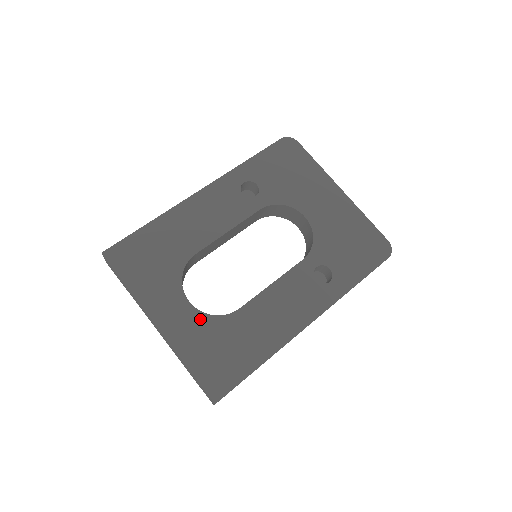
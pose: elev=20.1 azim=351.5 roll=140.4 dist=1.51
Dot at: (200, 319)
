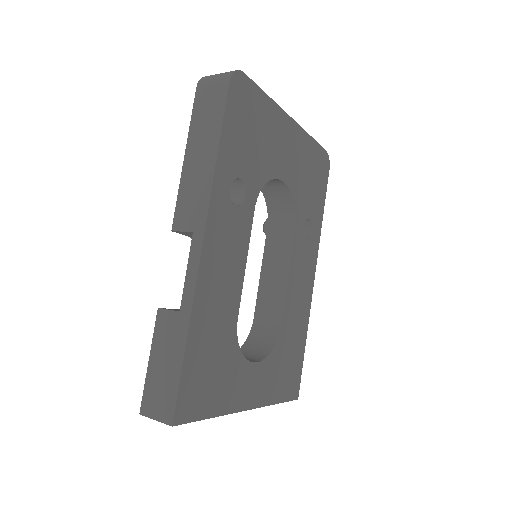
Dot at: (268, 364)
